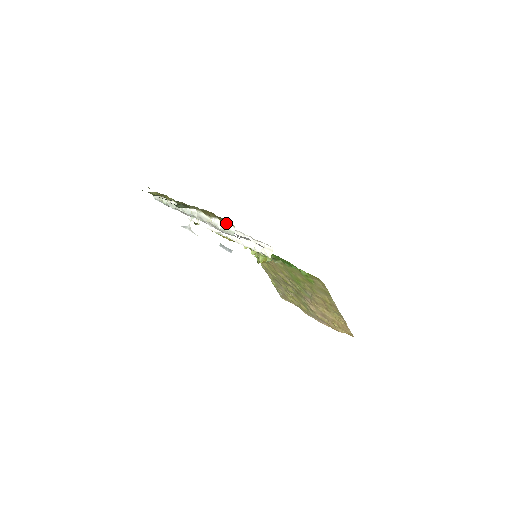
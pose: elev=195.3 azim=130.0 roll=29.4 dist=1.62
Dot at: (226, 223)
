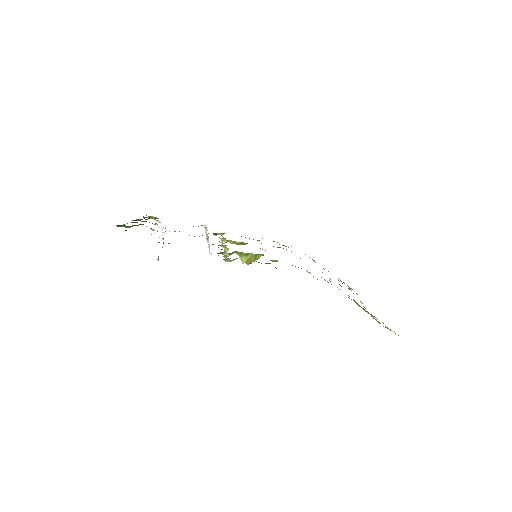
Dot at: occluded
